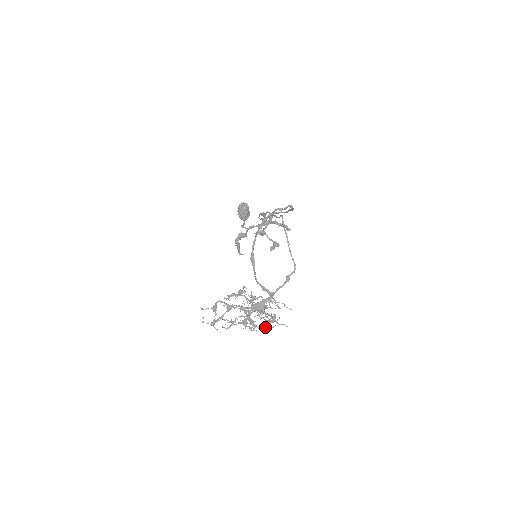
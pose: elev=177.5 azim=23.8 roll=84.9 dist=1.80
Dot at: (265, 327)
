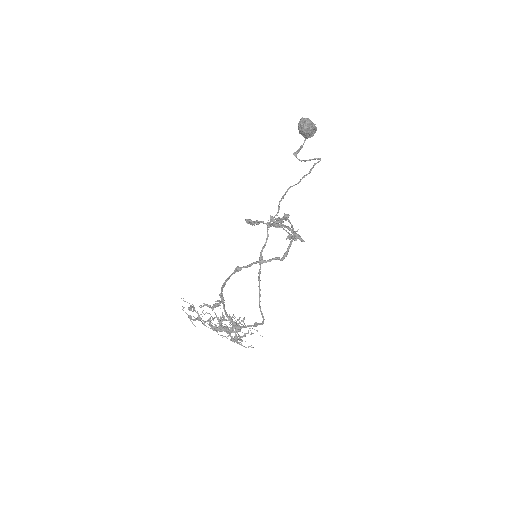
Dot at: (232, 341)
